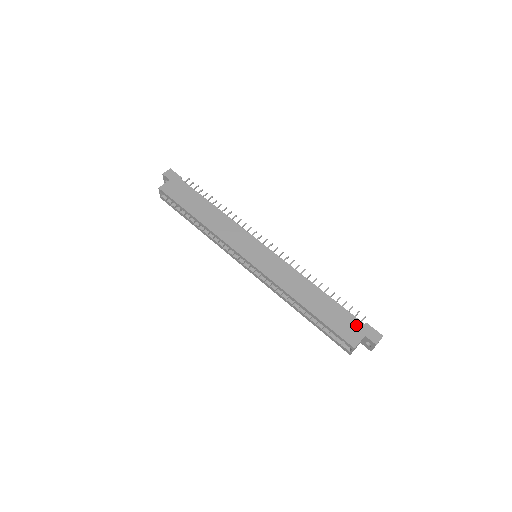
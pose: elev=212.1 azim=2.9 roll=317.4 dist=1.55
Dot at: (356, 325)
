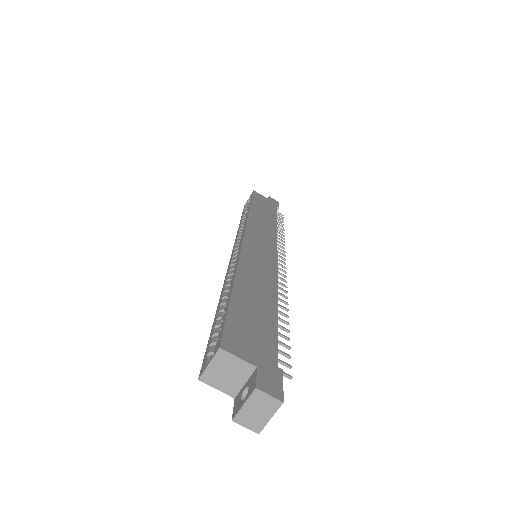
Dot at: (265, 352)
